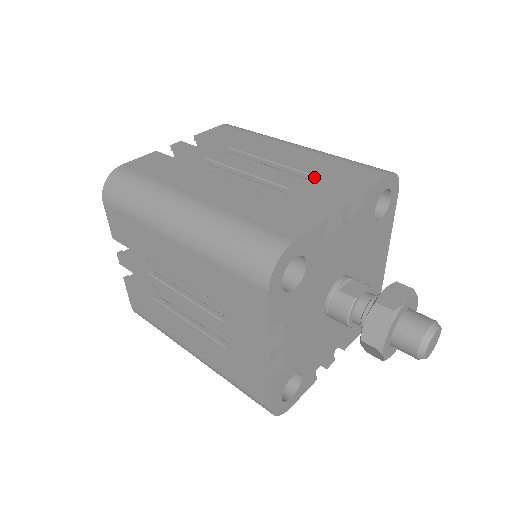
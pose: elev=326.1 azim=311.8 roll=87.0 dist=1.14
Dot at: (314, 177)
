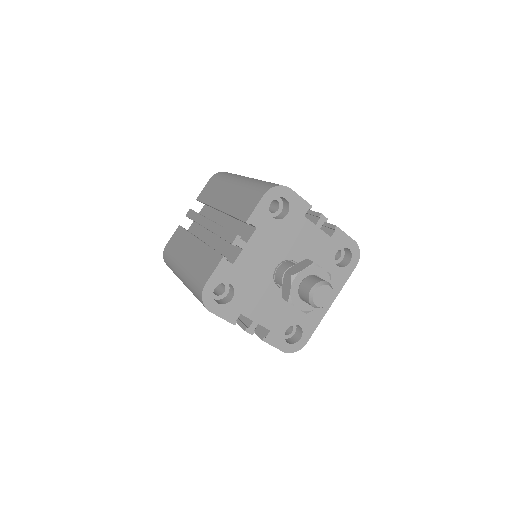
Dot at: occluded
